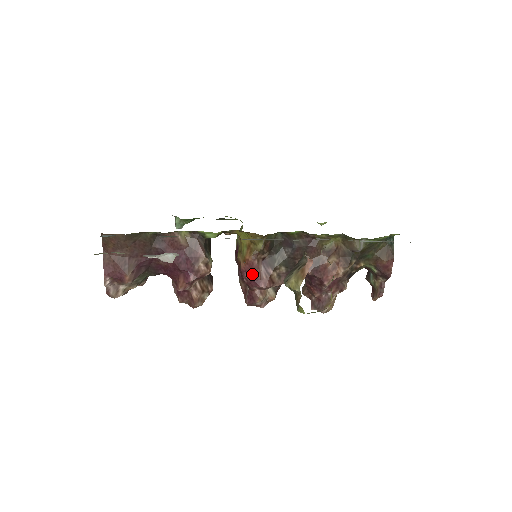
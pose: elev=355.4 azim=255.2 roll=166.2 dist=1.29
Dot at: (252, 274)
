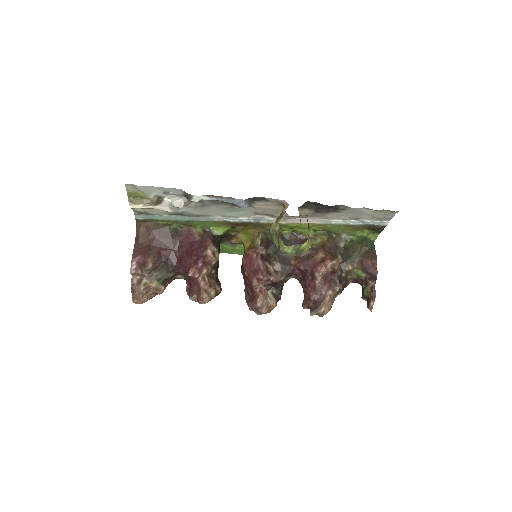
Dot at: (251, 266)
